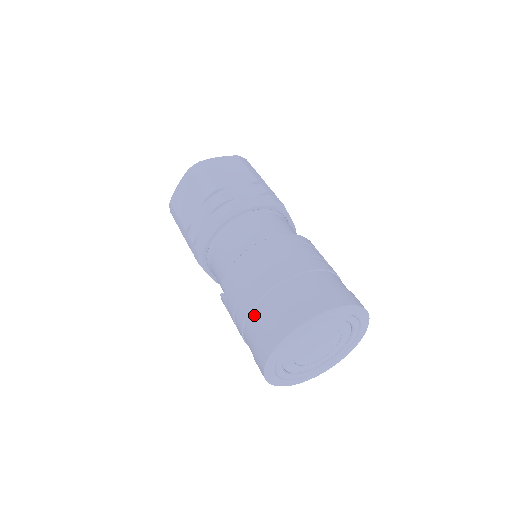
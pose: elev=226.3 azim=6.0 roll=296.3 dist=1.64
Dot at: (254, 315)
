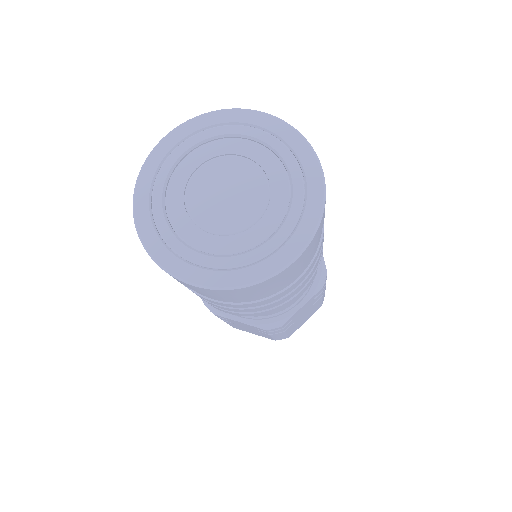
Dot at: occluded
